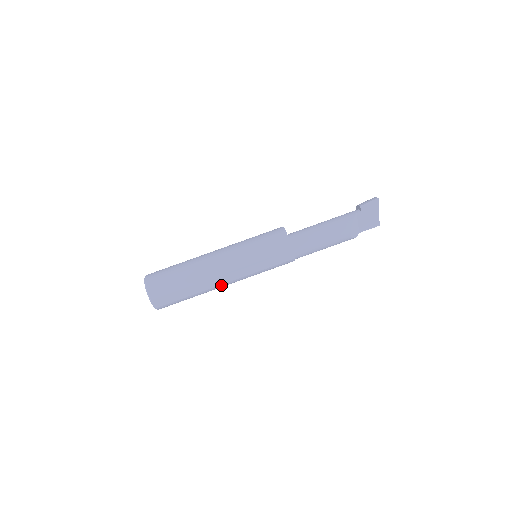
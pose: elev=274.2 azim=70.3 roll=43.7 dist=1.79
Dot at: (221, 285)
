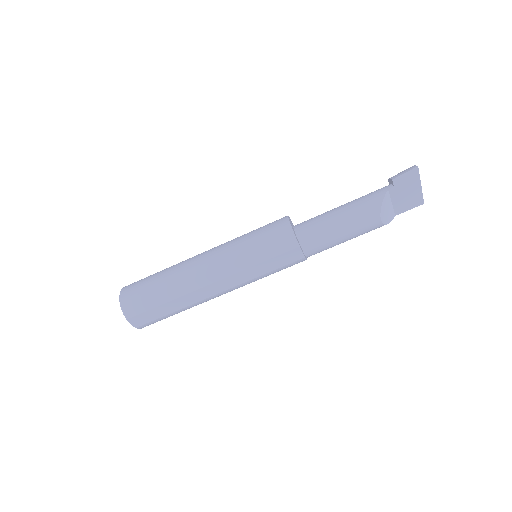
Dot at: (212, 296)
